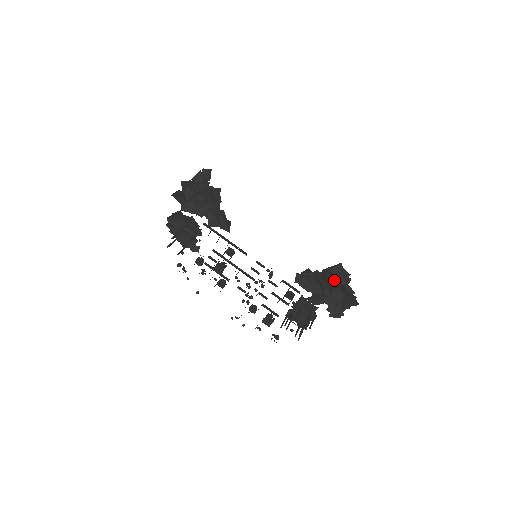
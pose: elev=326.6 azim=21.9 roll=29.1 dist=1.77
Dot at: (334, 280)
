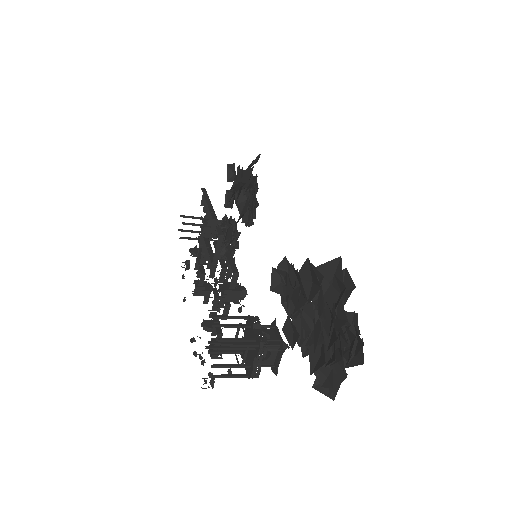
Dot at: (317, 285)
